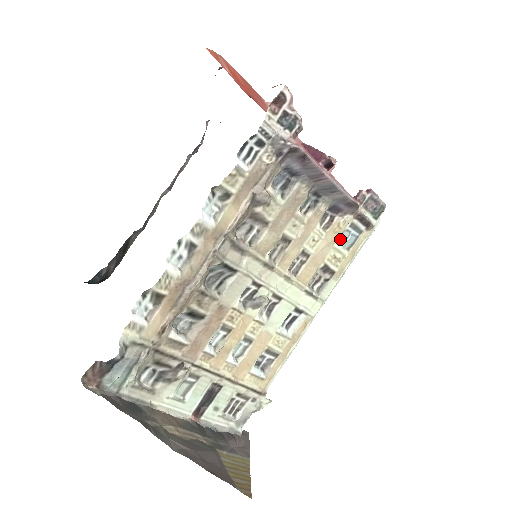
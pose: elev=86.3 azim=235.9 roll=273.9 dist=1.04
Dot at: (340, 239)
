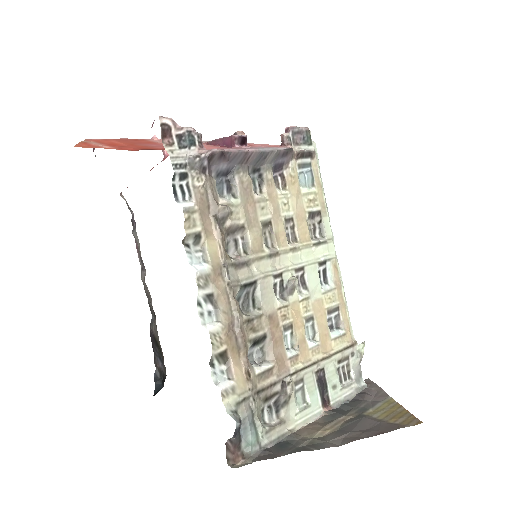
Dot at: (301, 184)
